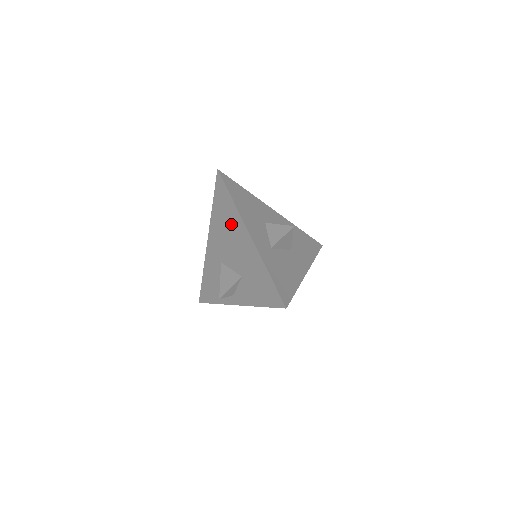
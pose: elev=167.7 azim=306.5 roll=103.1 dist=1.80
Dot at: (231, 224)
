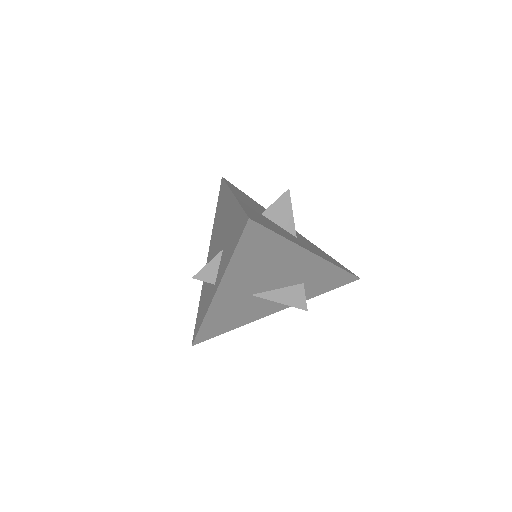
Dot at: (223, 208)
